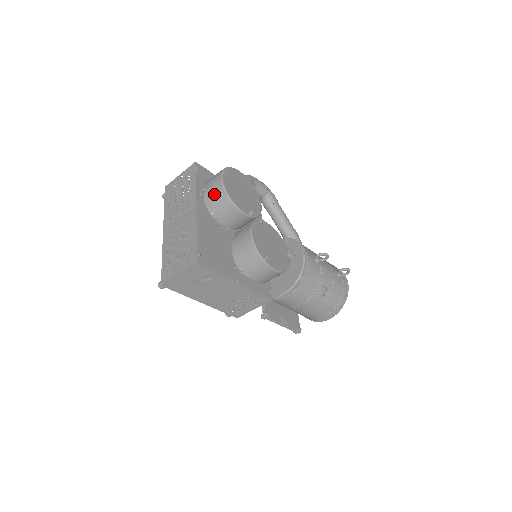
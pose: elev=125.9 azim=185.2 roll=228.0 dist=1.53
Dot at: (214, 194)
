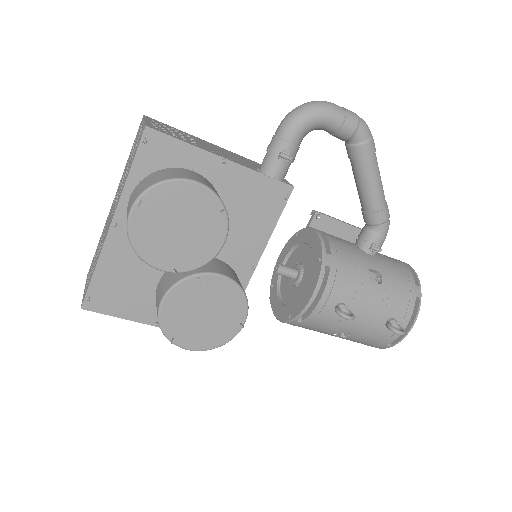
Dot at: occluded
